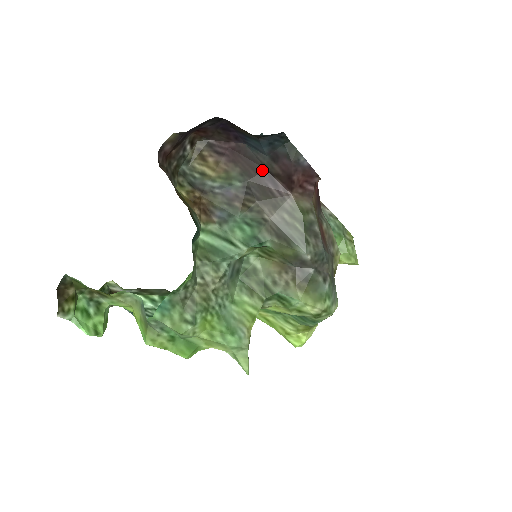
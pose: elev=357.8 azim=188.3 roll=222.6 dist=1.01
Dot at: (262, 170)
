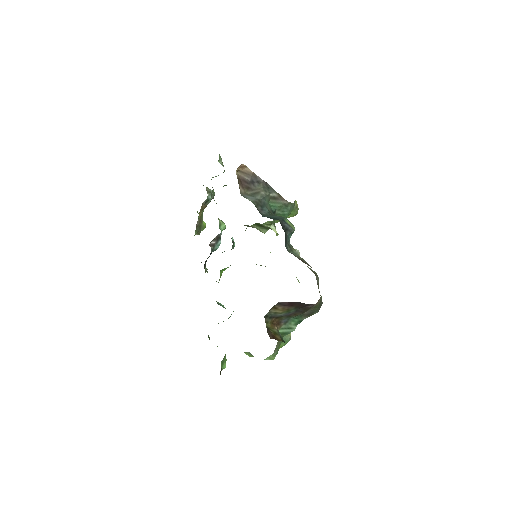
Dot at: (305, 305)
